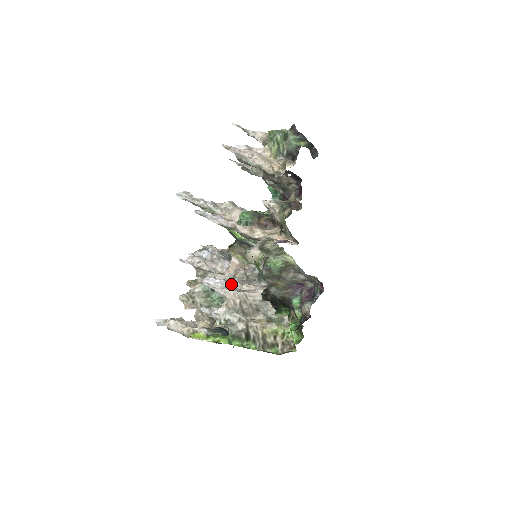
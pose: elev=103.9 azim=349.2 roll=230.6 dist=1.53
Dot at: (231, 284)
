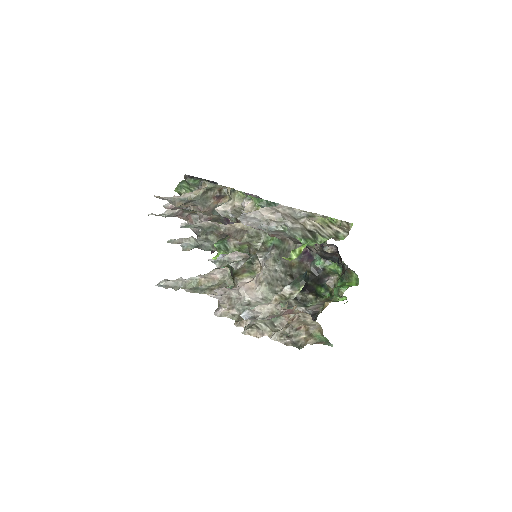
Dot at: occluded
